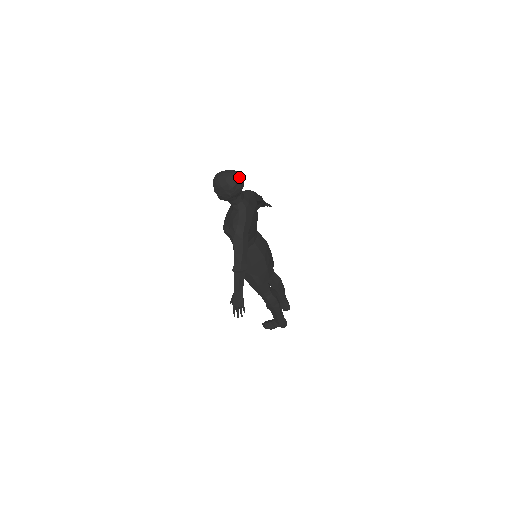
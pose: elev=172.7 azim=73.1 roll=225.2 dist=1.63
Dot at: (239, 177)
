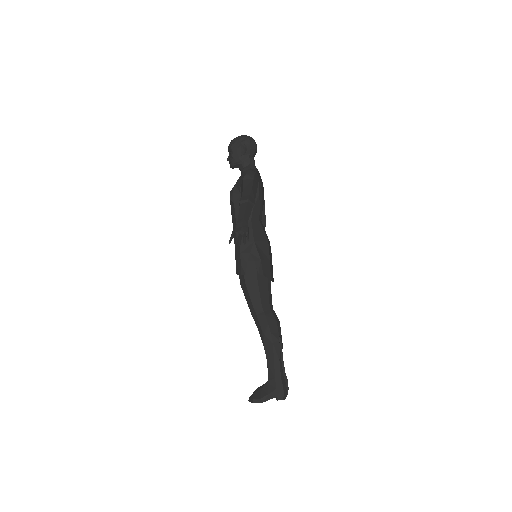
Dot at: (254, 140)
